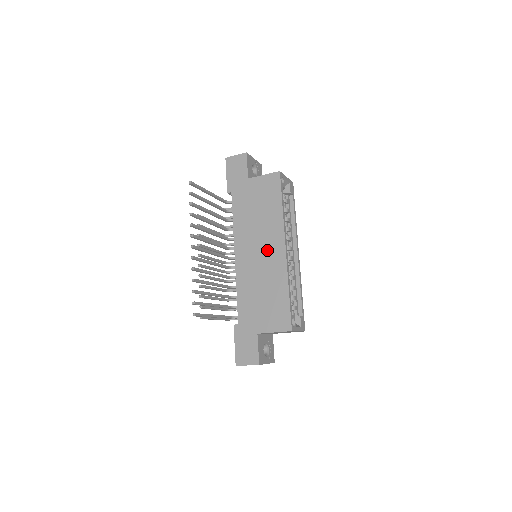
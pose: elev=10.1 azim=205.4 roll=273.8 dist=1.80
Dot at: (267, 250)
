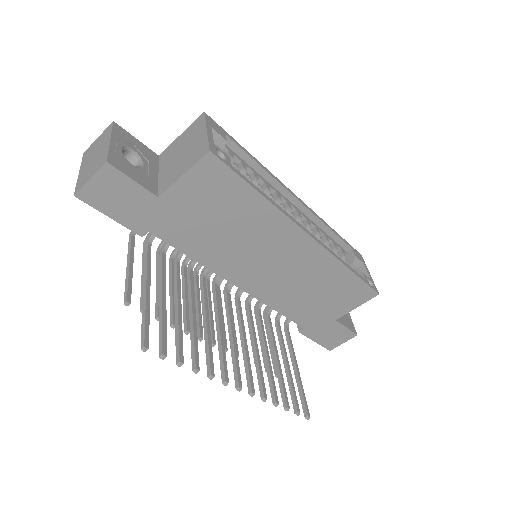
Dot at: (283, 255)
